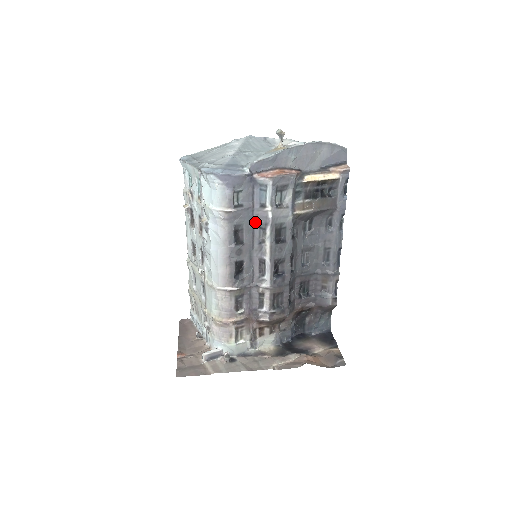
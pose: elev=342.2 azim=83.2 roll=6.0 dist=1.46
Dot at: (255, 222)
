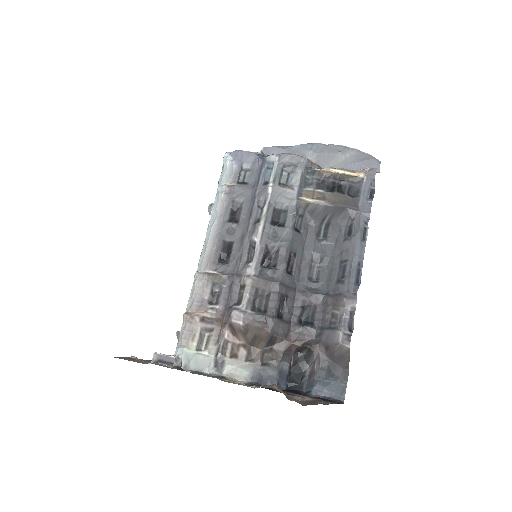
Dot at: (256, 201)
